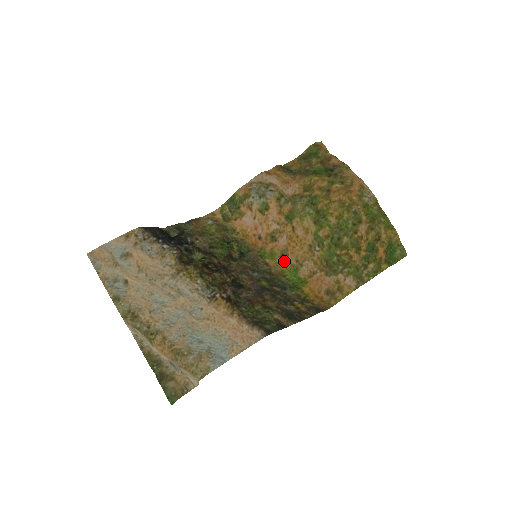
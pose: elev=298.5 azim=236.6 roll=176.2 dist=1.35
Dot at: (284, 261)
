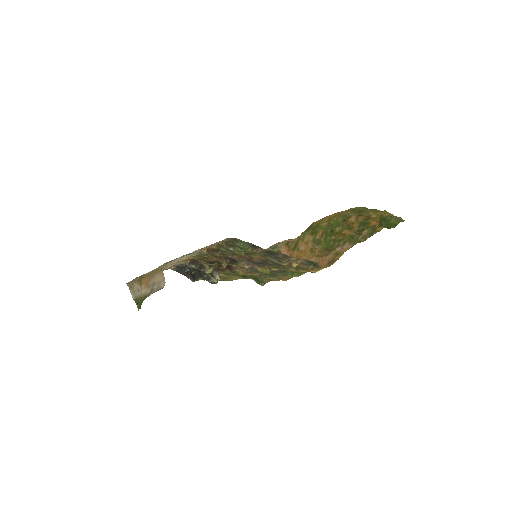
Dot at: occluded
